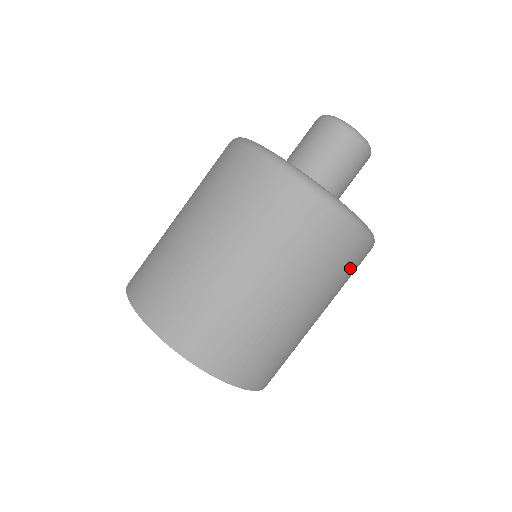
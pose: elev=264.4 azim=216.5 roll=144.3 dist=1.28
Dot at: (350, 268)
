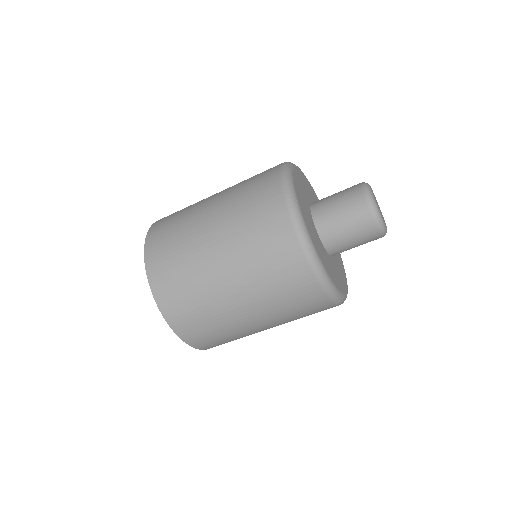
Dot at: (302, 306)
